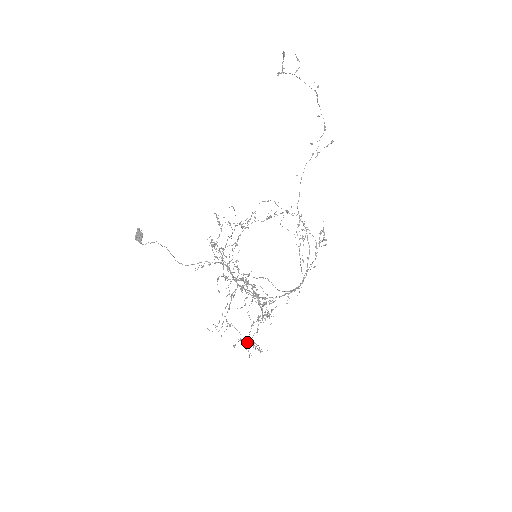
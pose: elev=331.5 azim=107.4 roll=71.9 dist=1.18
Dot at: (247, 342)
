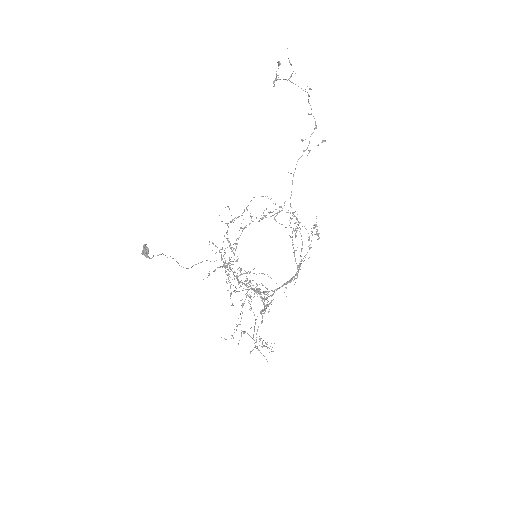
Dot at: (253, 335)
